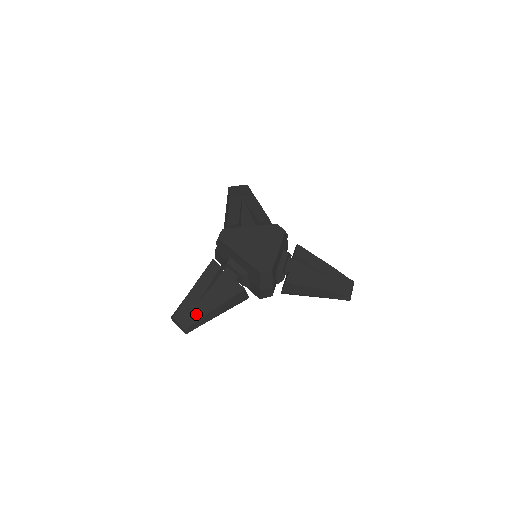
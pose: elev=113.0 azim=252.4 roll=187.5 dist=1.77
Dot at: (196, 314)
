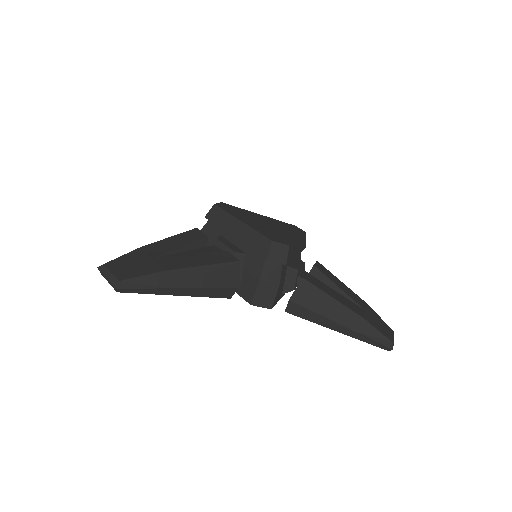
Dot at: (148, 266)
